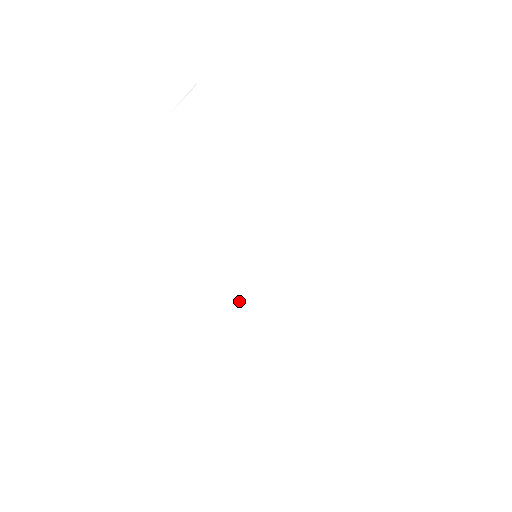
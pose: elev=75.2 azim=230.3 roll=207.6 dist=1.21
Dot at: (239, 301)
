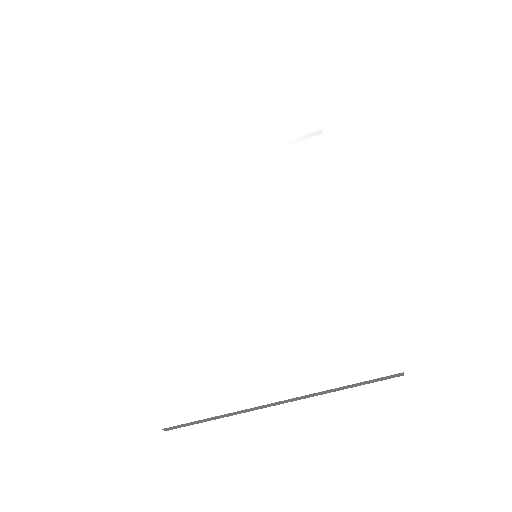
Dot at: (213, 277)
